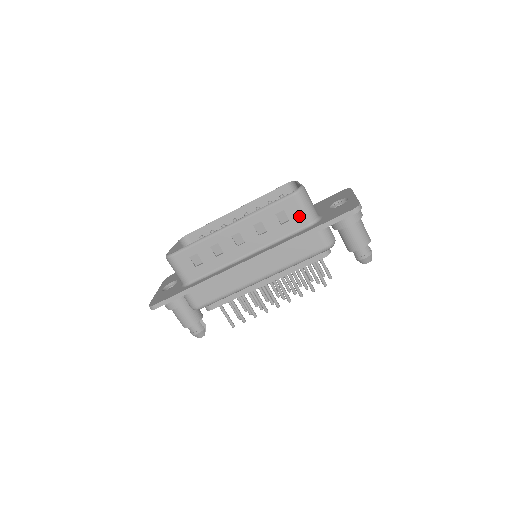
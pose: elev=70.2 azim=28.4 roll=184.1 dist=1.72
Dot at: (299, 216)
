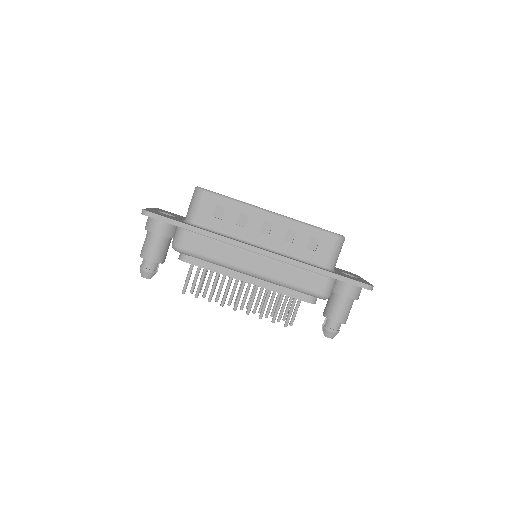
Dot at: (325, 254)
